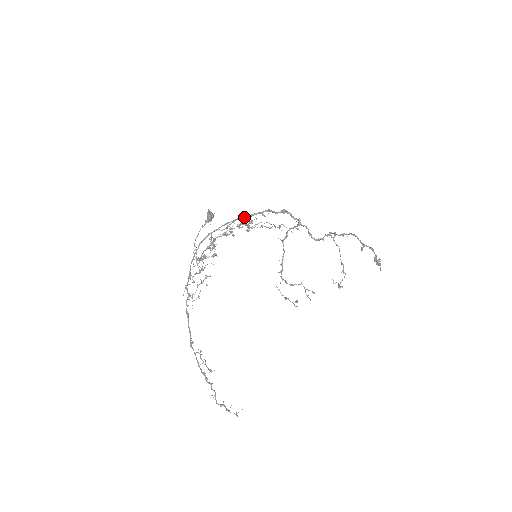
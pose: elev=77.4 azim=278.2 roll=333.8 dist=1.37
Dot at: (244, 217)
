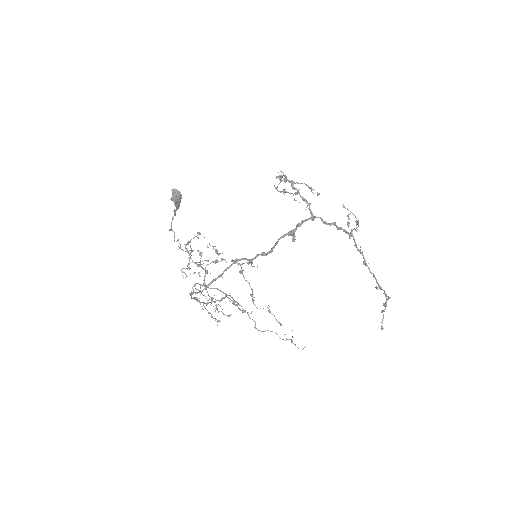
Dot at: occluded
